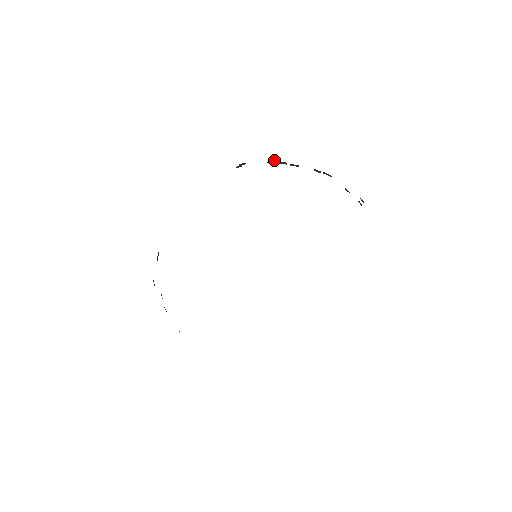
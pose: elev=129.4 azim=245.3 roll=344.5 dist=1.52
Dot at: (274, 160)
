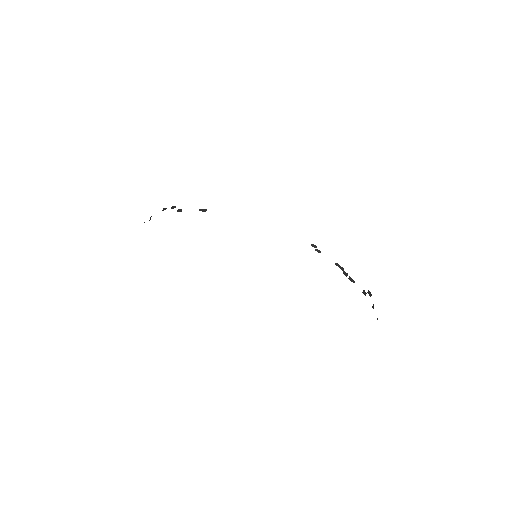
Dot at: (342, 268)
